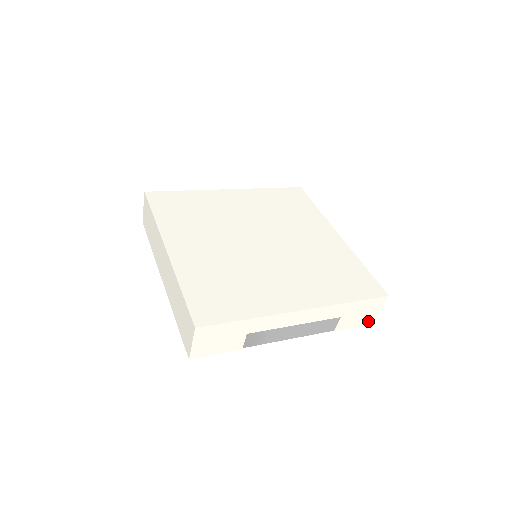
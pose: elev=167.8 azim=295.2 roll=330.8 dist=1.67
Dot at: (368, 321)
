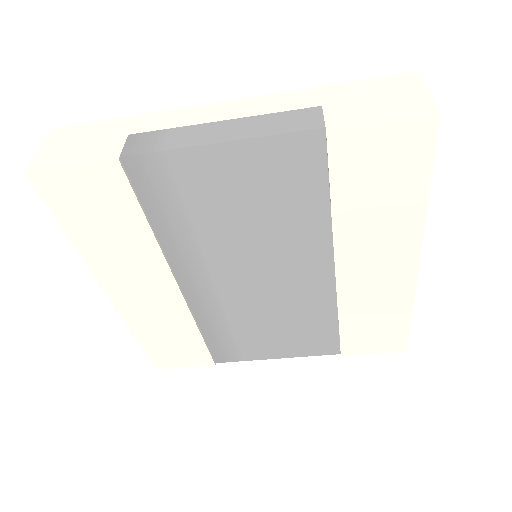
Dot at: (414, 110)
